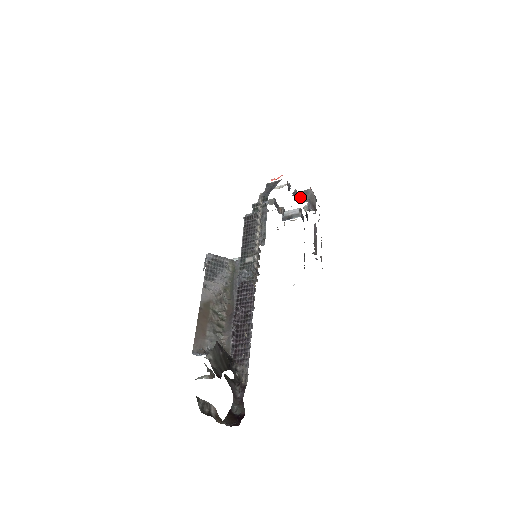
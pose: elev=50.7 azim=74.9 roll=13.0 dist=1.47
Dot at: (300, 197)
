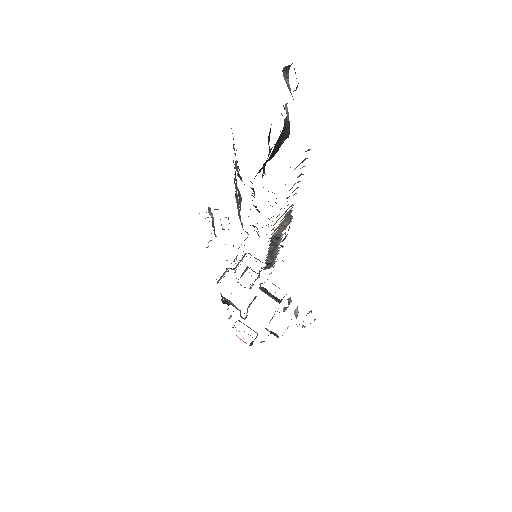
Dot at: occluded
